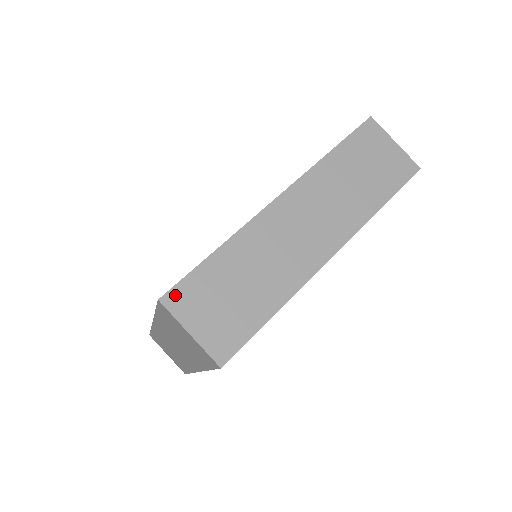
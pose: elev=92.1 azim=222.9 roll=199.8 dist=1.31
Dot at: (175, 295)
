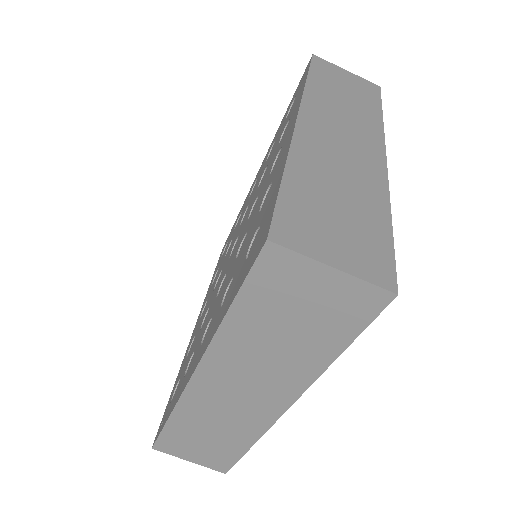
Dot at: (161, 446)
